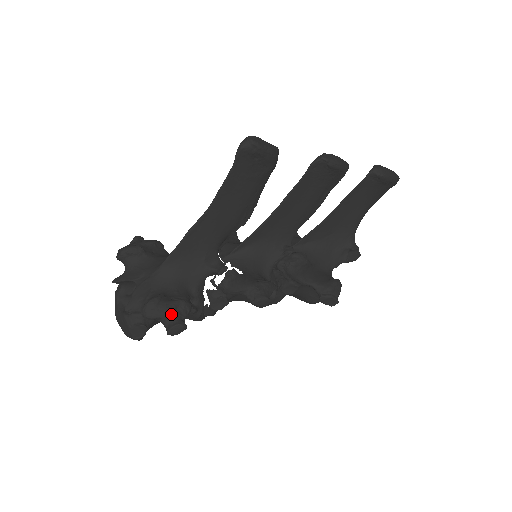
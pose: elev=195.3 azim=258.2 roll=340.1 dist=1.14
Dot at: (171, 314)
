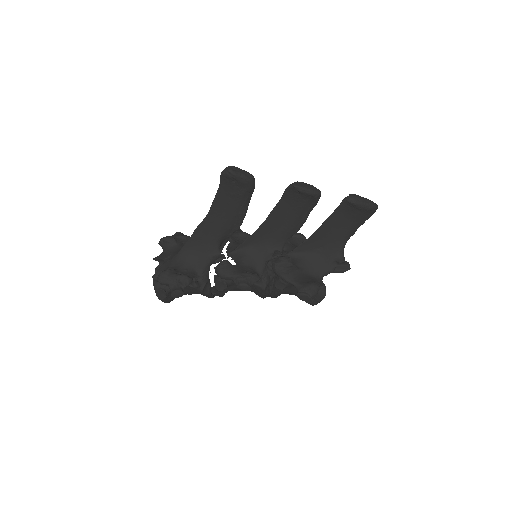
Dot at: (175, 283)
